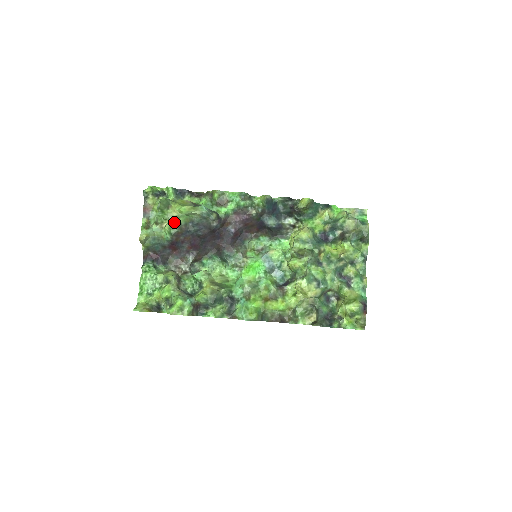
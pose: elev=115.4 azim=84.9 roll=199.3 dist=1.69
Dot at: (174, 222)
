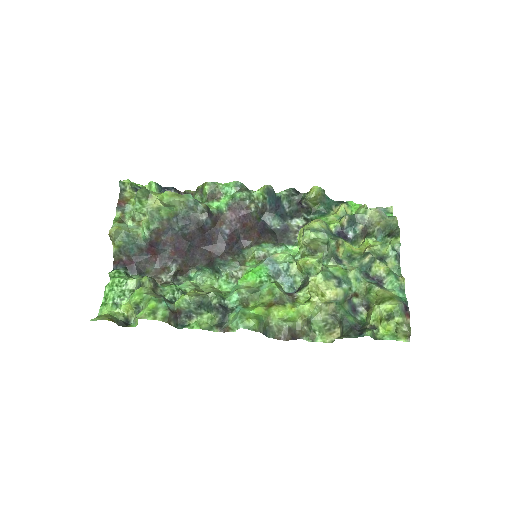
Dot at: (154, 215)
